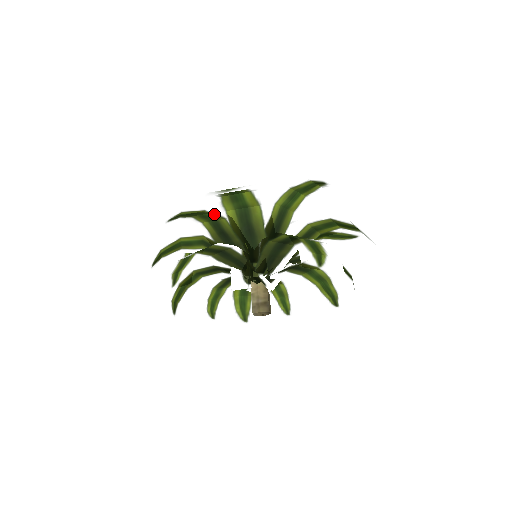
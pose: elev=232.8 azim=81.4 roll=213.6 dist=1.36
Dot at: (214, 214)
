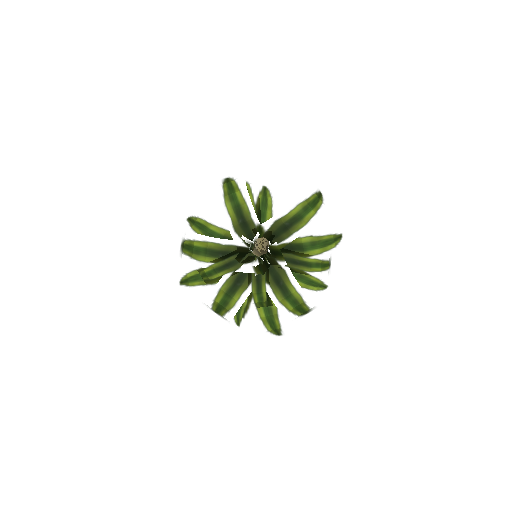
Dot at: (252, 198)
